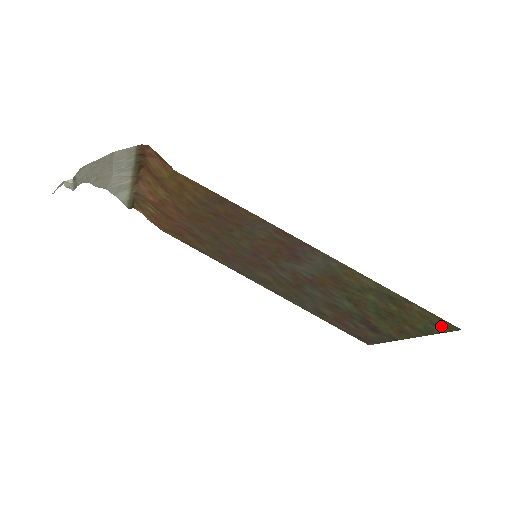
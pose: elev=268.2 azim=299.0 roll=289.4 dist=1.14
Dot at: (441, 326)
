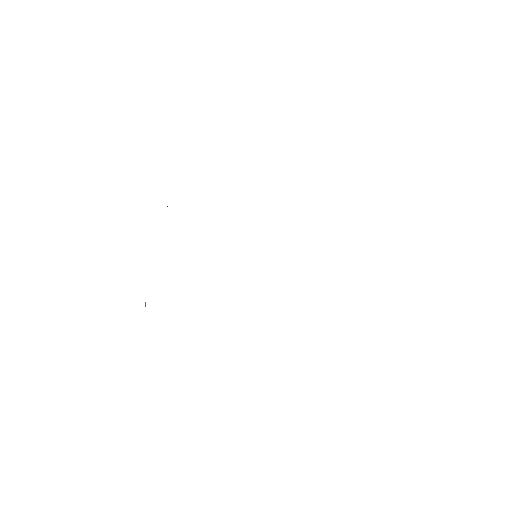
Dot at: occluded
